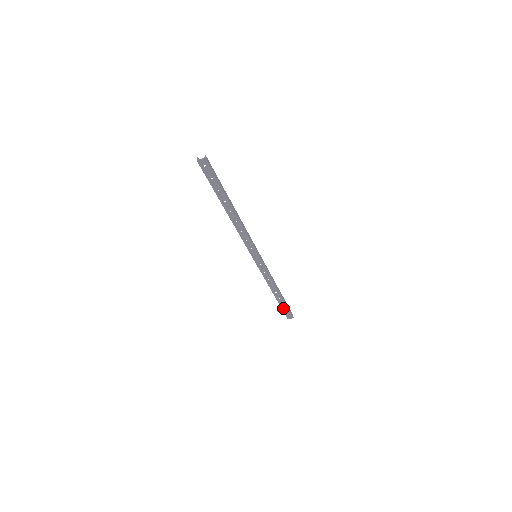
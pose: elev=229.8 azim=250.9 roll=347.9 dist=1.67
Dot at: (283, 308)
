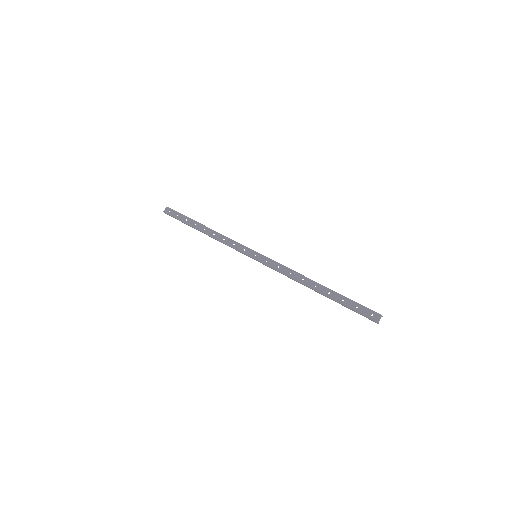
Dot at: (350, 307)
